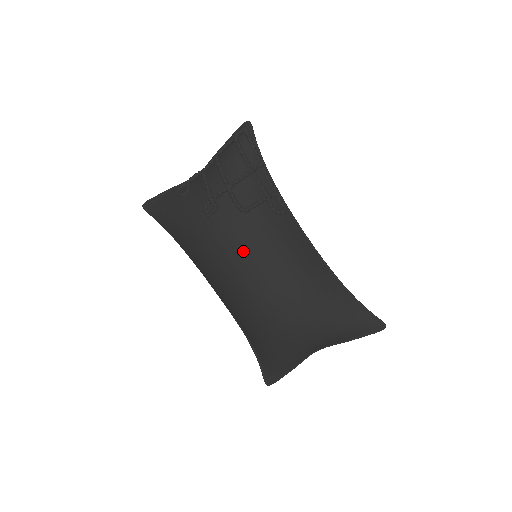
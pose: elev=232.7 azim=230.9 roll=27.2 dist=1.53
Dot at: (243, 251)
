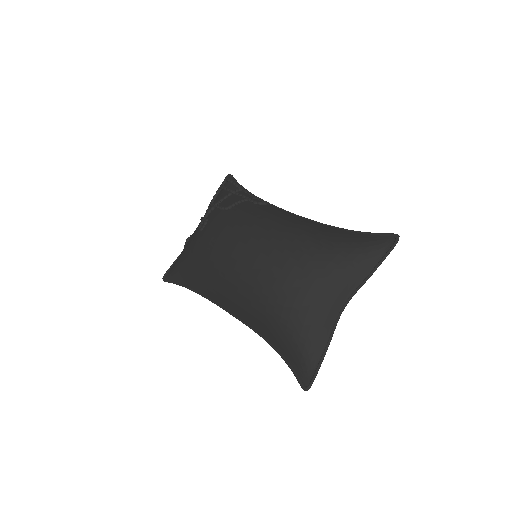
Dot at: (230, 230)
